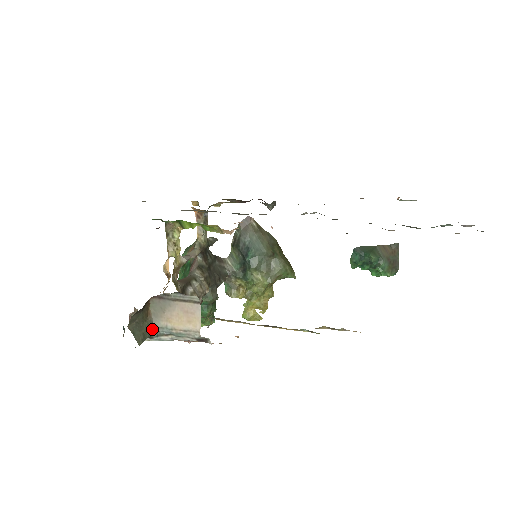
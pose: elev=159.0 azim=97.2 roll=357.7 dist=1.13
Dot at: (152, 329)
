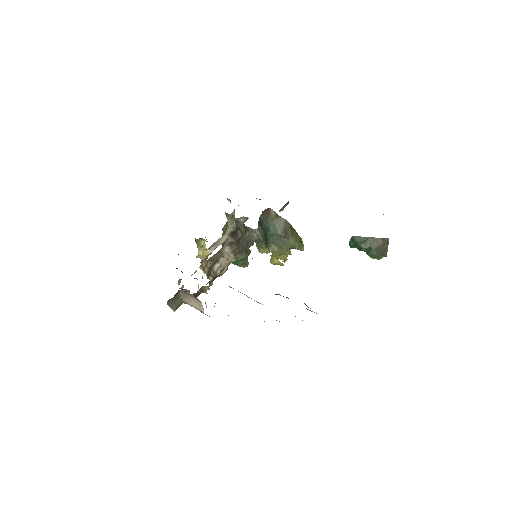
Dot at: (183, 301)
